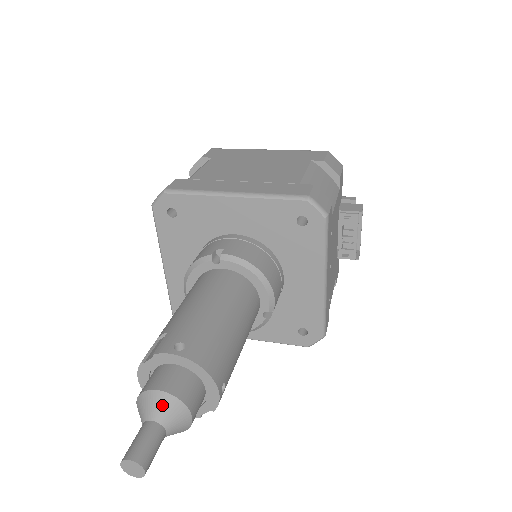
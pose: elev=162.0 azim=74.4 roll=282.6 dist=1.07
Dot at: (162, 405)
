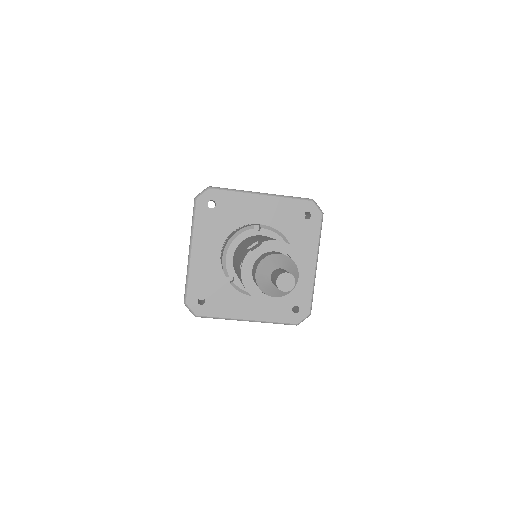
Dot at: (285, 261)
